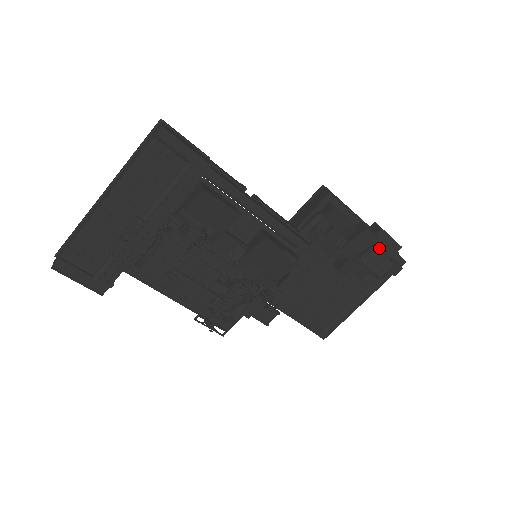
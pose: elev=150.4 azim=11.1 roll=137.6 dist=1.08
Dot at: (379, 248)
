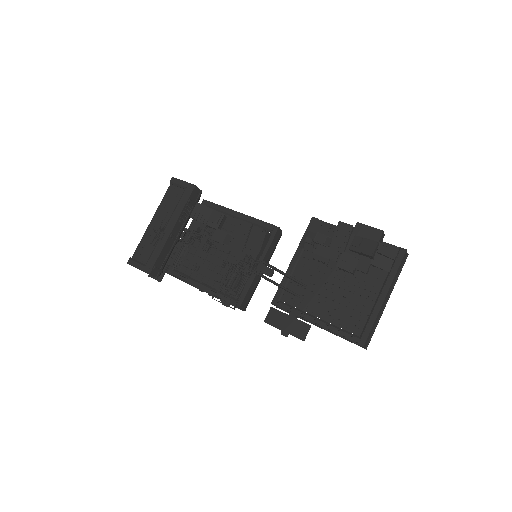
Dot at: (363, 237)
